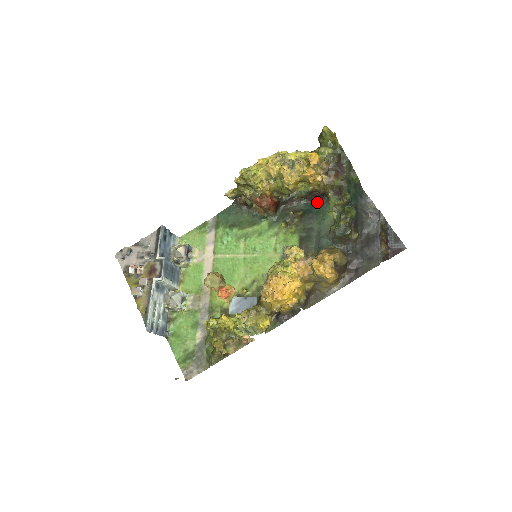
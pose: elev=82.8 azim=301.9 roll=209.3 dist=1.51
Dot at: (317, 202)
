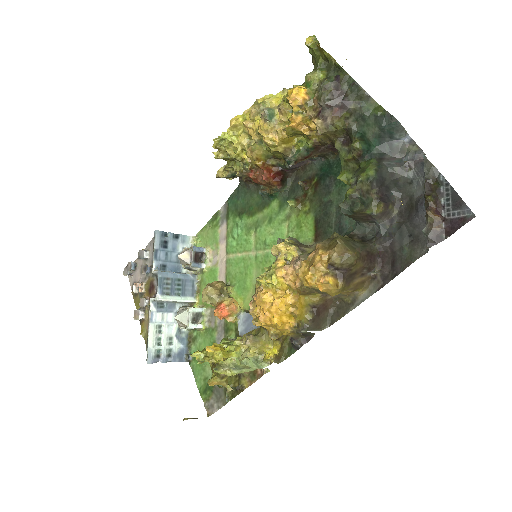
Dot at: (335, 158)
